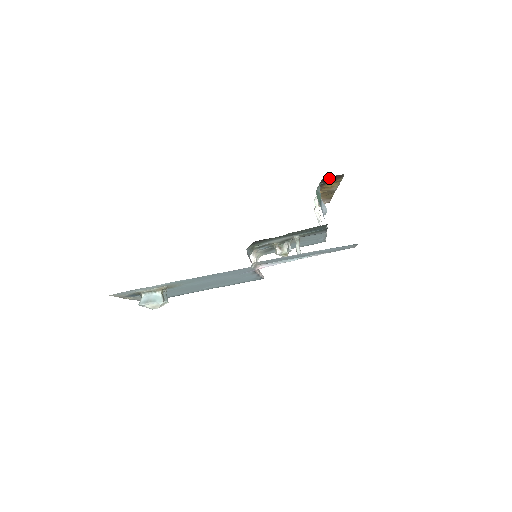
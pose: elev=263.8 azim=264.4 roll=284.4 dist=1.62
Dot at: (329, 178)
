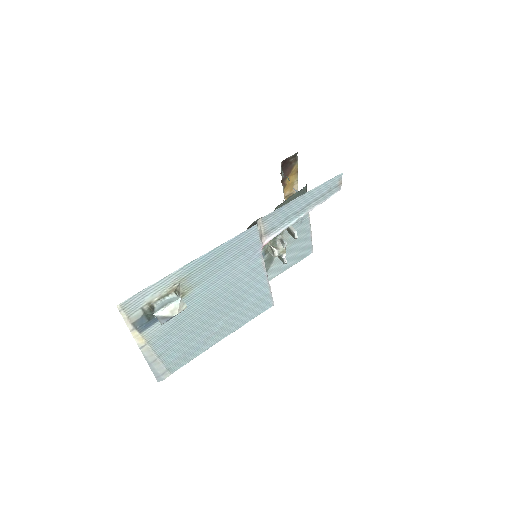
Dot at: (286, 164)
